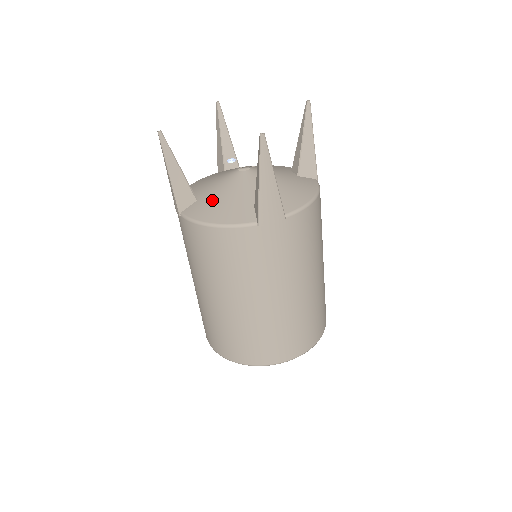
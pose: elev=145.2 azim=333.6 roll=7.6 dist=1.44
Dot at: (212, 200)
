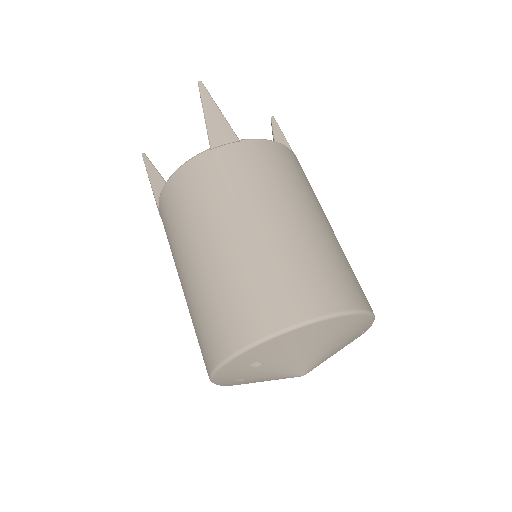
Dot at: occluded
